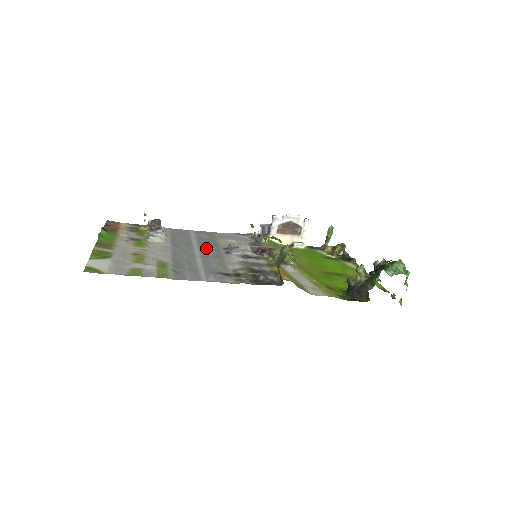
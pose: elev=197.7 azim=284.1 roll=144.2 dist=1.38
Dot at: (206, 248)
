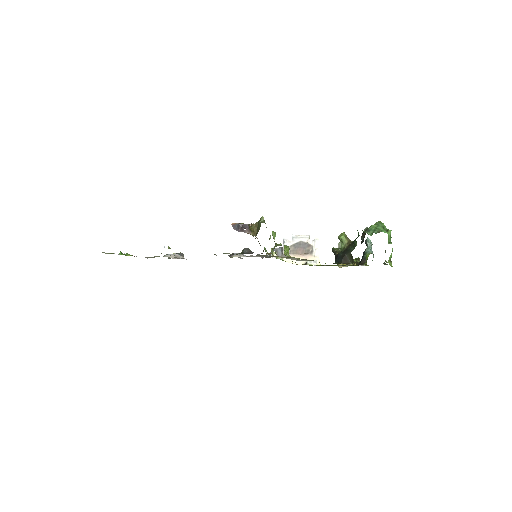
Dot at: occluded
